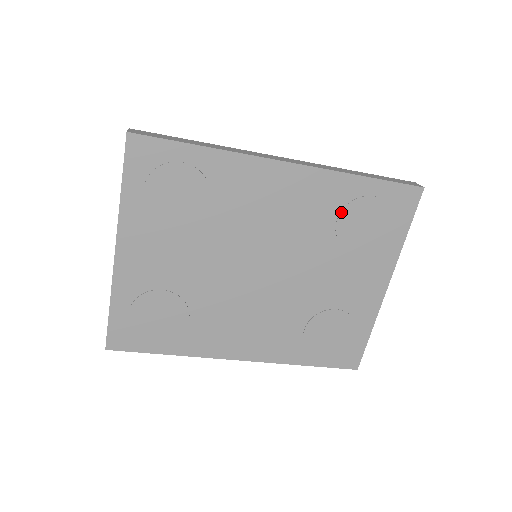
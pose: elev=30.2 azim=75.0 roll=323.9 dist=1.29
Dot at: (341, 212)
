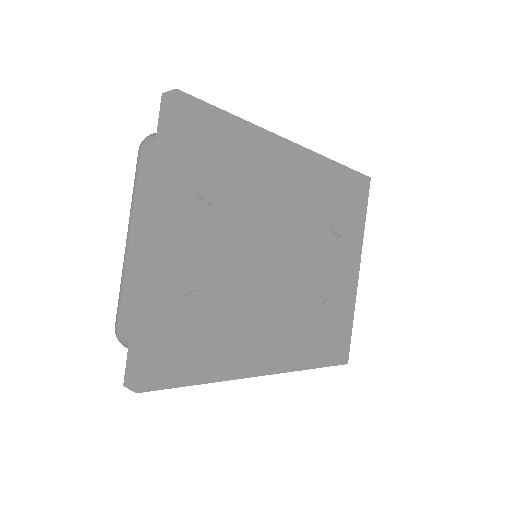
Dot at: (331, 196)
